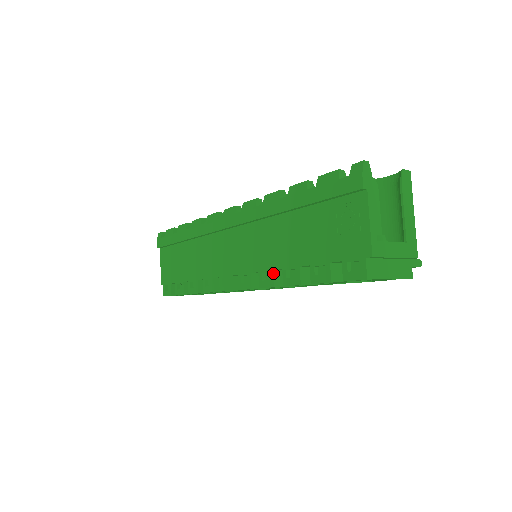
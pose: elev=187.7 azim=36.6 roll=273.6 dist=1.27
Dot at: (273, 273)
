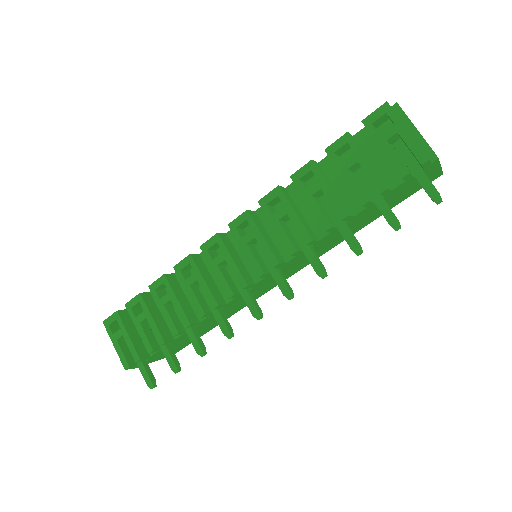
Dot at: (283, 188)
